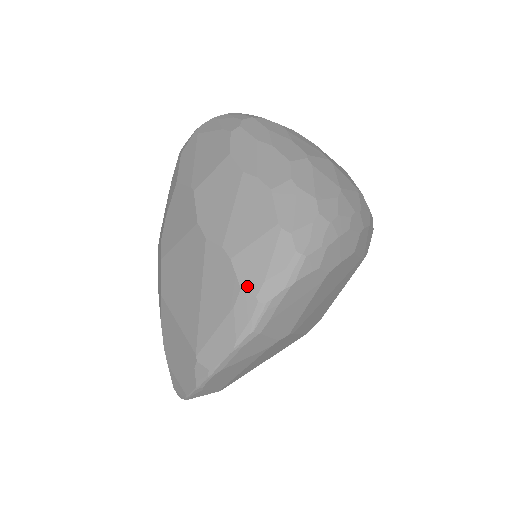
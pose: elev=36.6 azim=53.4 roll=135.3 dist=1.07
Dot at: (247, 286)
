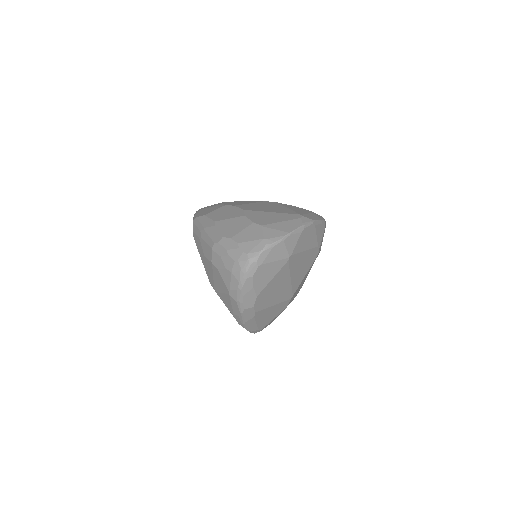
Dot at: occluded
